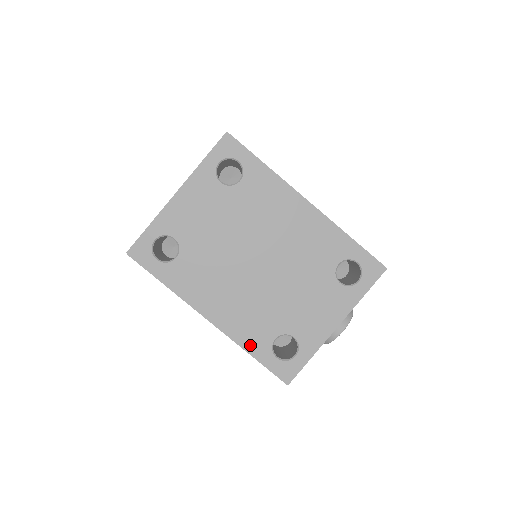
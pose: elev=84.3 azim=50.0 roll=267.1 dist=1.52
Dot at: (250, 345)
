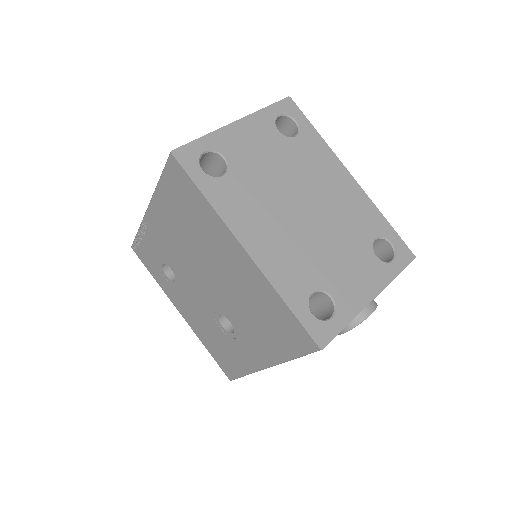
Dot at: (286, 291)
